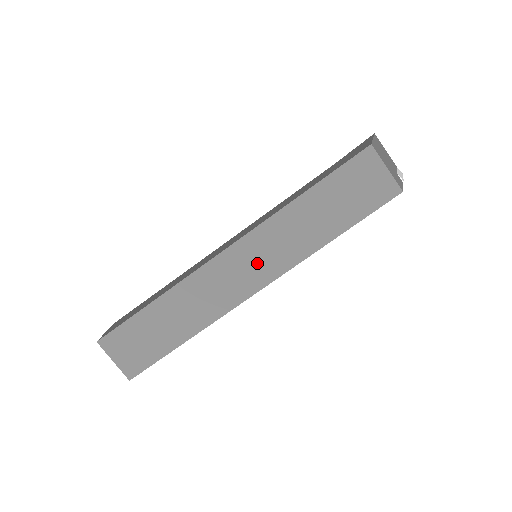
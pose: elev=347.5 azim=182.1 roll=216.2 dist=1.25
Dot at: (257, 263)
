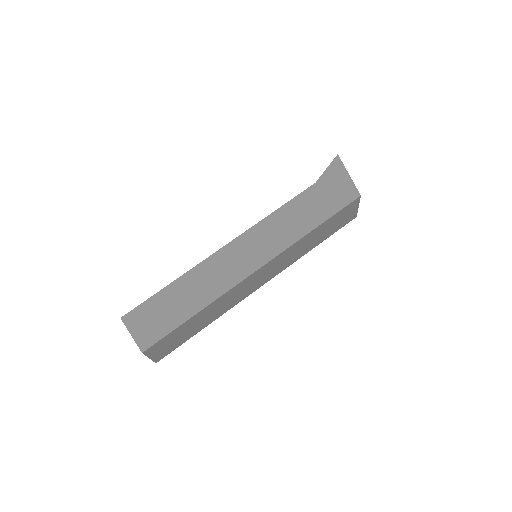
Dot at: (270, 272)
